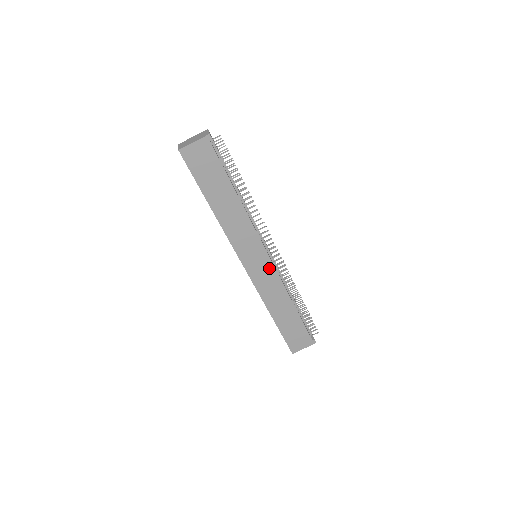
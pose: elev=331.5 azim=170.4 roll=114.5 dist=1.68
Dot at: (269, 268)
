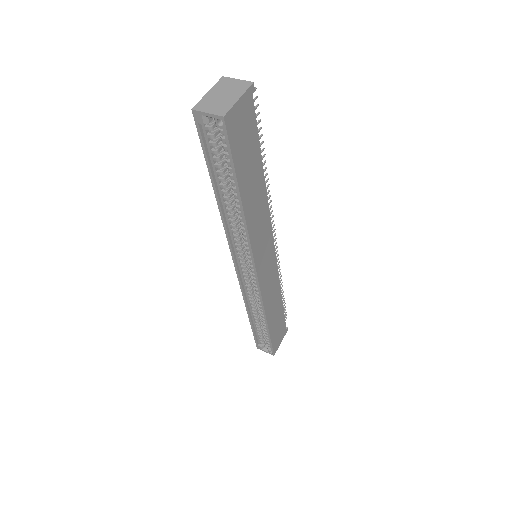
Dot at: (273, 265)
